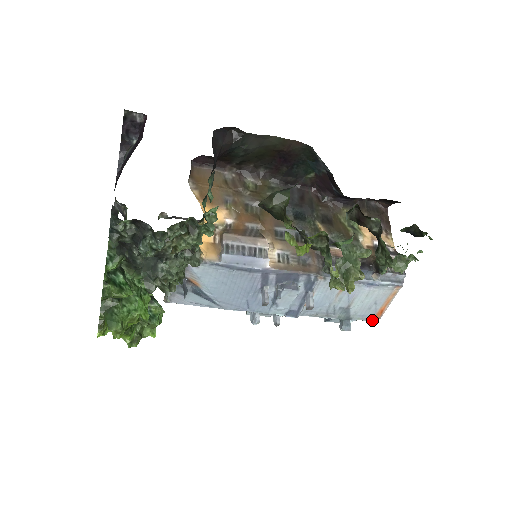
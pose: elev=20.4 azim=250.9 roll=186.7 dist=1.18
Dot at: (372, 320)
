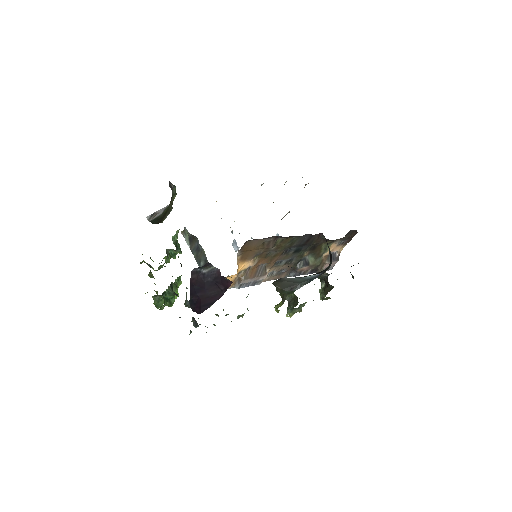
Dot at: occluded
